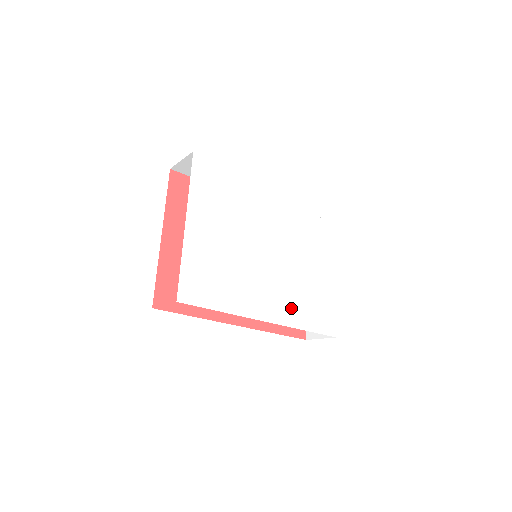
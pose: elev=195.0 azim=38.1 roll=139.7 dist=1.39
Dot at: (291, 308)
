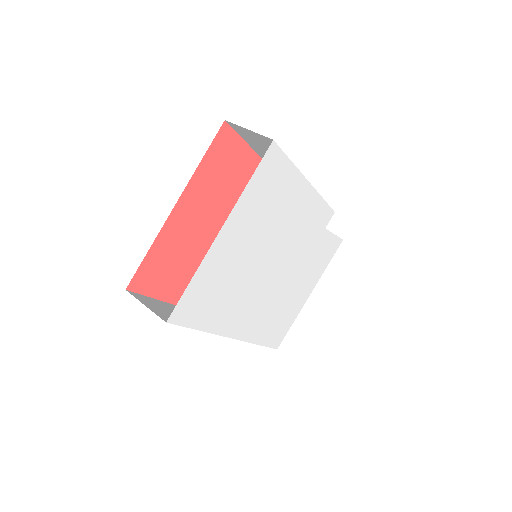
Dot at: (260, 324)
